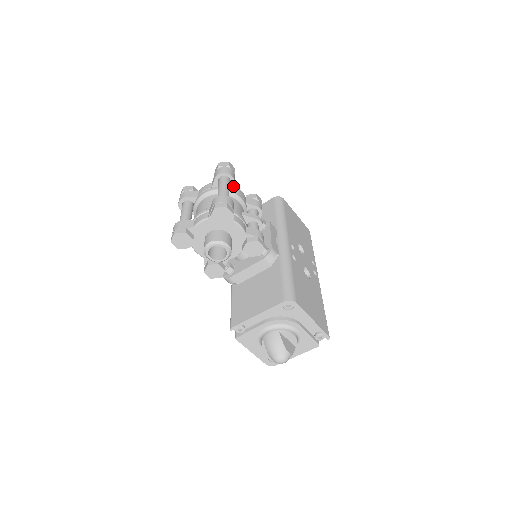
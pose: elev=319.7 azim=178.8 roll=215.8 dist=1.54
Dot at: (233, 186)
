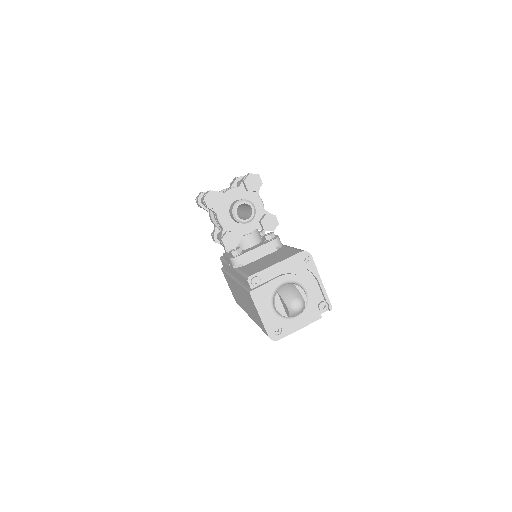
Dot at: occluded
